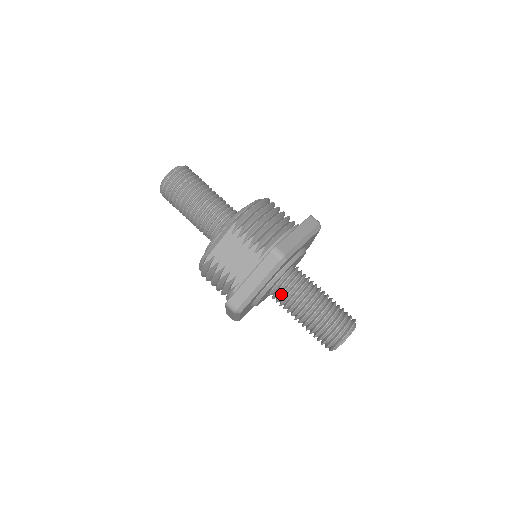
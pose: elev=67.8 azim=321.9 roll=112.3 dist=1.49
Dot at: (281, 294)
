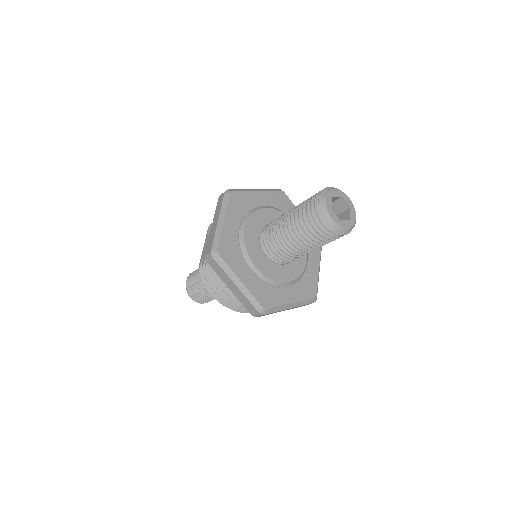
Dot at: (266, 236)
